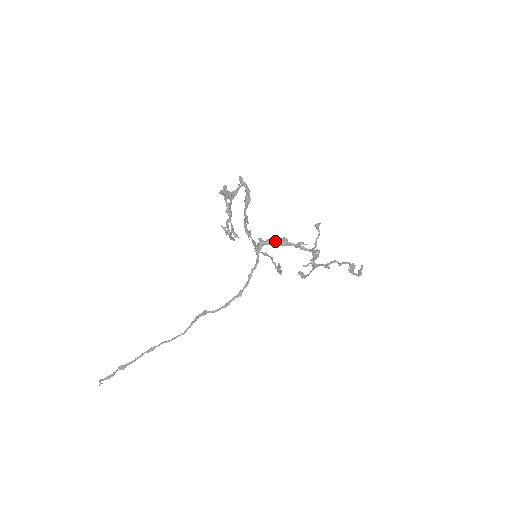
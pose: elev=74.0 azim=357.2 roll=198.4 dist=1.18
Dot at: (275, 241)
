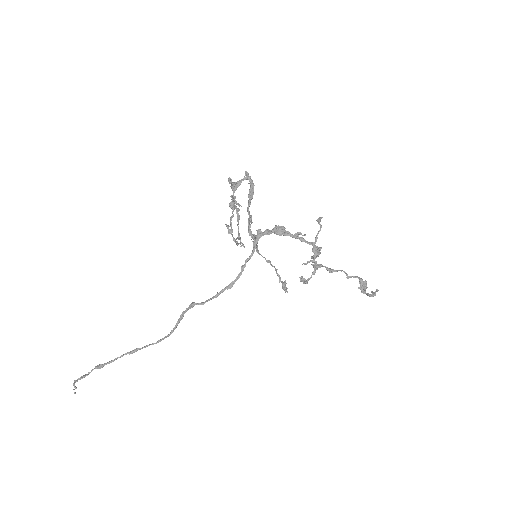
Dot at: (272, 230)
